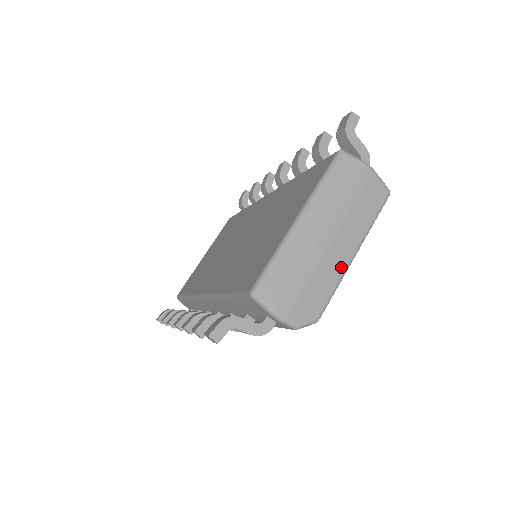
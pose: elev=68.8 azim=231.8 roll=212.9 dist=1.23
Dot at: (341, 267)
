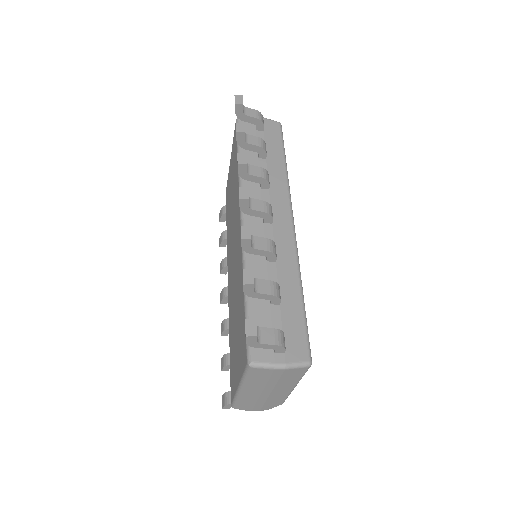
Dot at: (286, 394)
